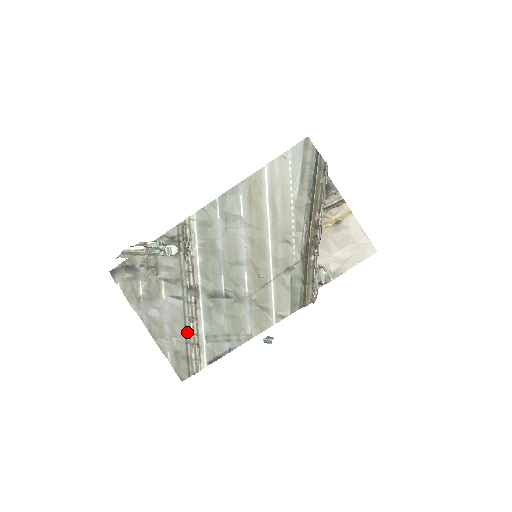
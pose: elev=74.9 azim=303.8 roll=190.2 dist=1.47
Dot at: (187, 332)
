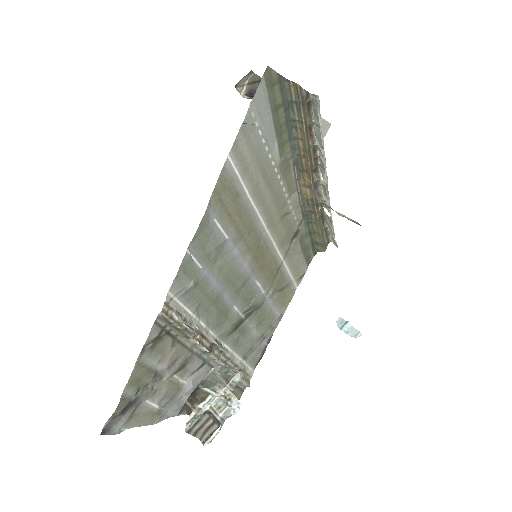
Dot at: occluded
